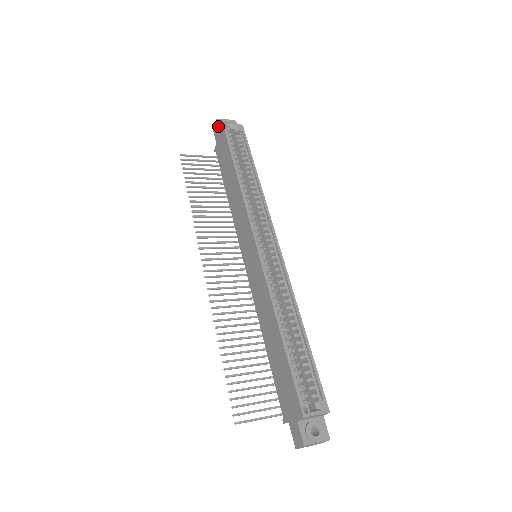
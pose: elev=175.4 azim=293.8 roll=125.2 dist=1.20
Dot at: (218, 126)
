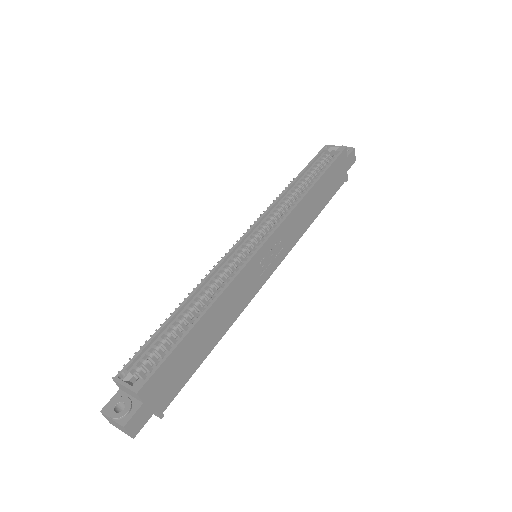
Dot at: occluded
